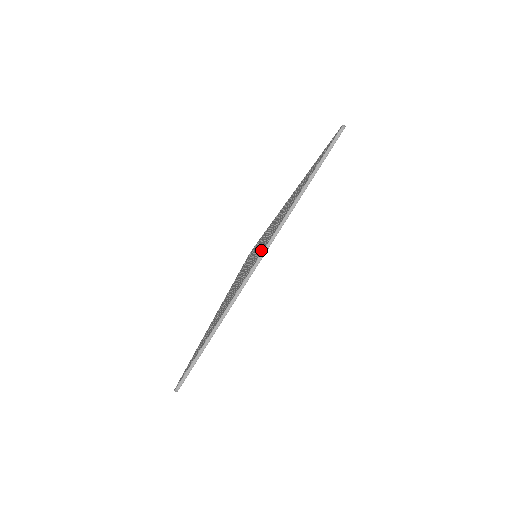
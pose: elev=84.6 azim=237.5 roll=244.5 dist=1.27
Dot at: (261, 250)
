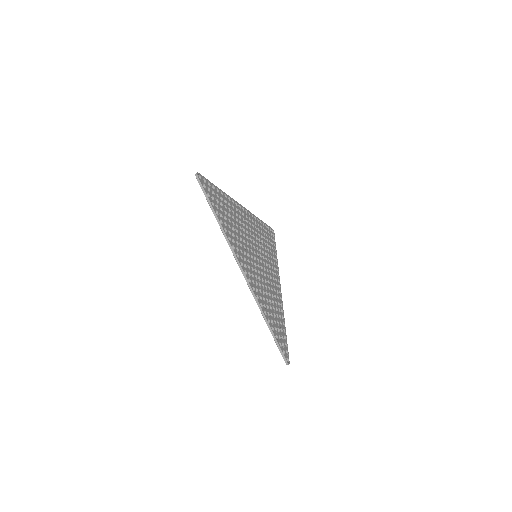
Dot at: (244, 265)
